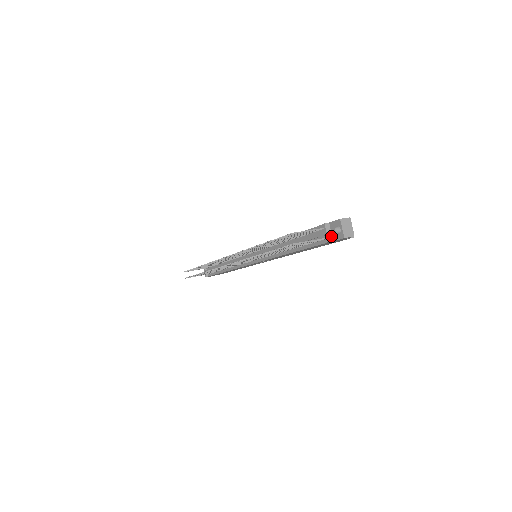
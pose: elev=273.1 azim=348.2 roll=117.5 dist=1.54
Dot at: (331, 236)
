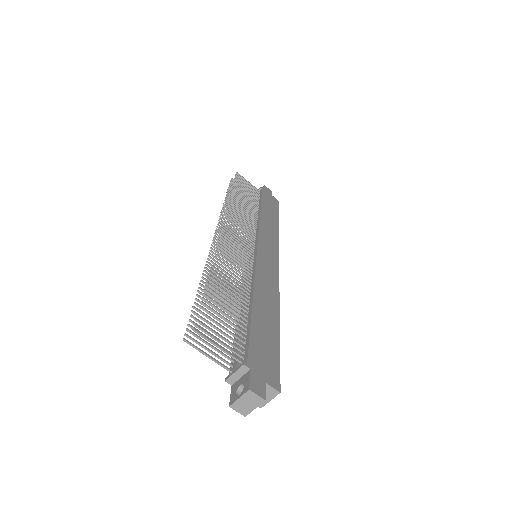
Dot at: (236, 380)
